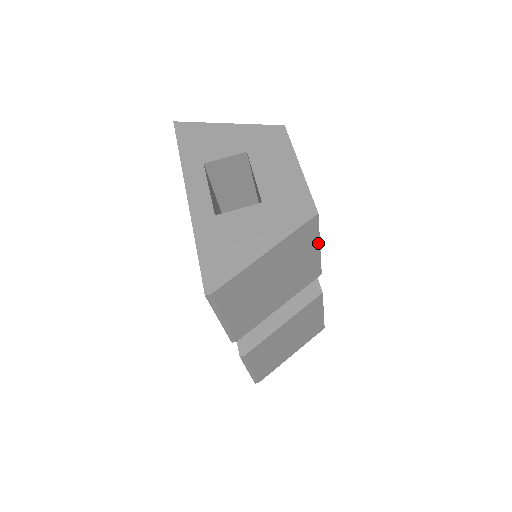
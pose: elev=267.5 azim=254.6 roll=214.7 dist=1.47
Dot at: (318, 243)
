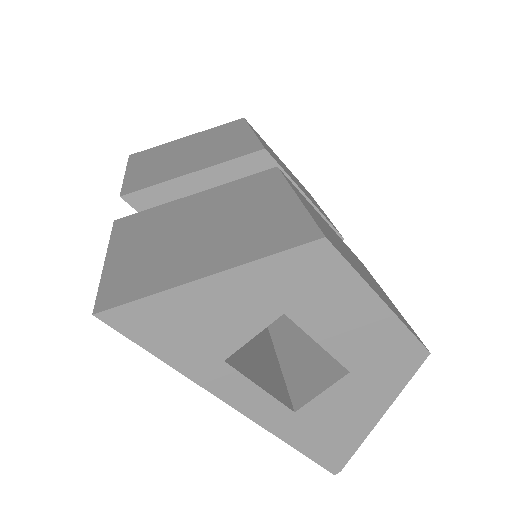
Dot at: occluded
